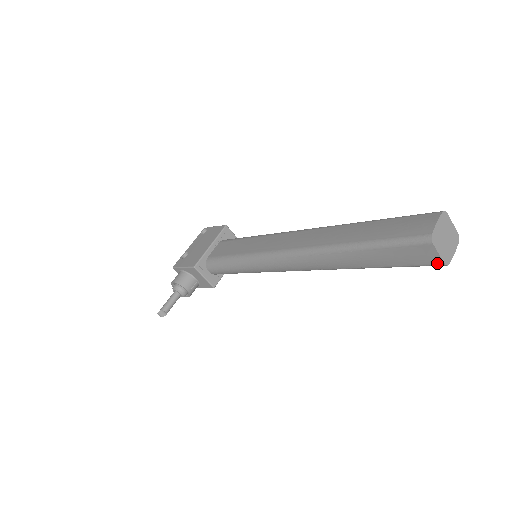
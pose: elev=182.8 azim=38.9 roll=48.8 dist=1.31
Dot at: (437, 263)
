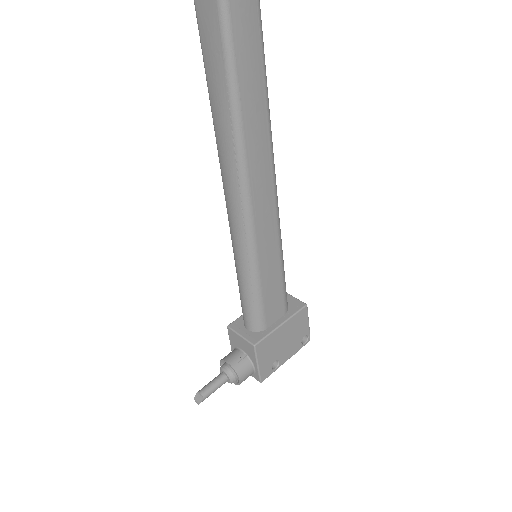
Dot at: out of frame
